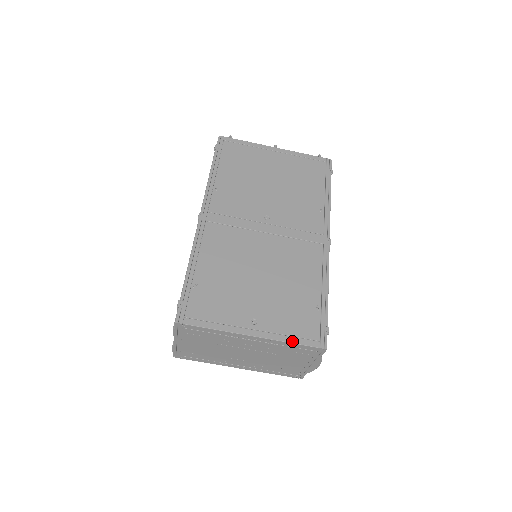
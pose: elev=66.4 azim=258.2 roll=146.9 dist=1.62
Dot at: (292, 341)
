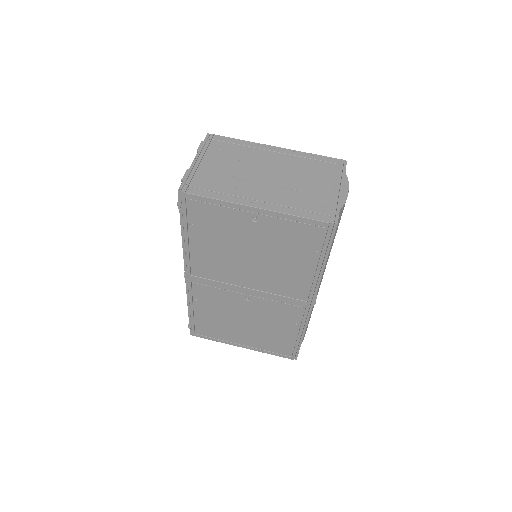
Dot at: (313, 155)
